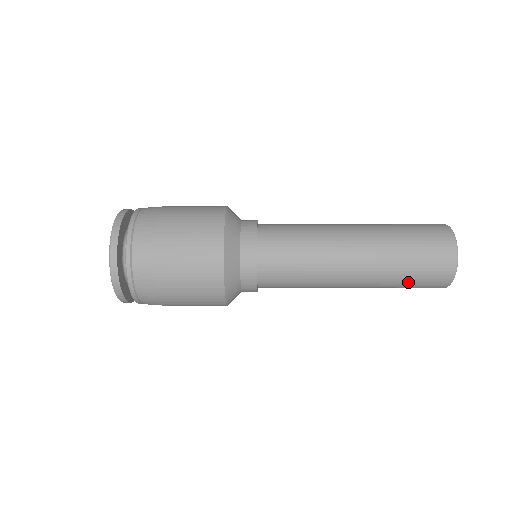
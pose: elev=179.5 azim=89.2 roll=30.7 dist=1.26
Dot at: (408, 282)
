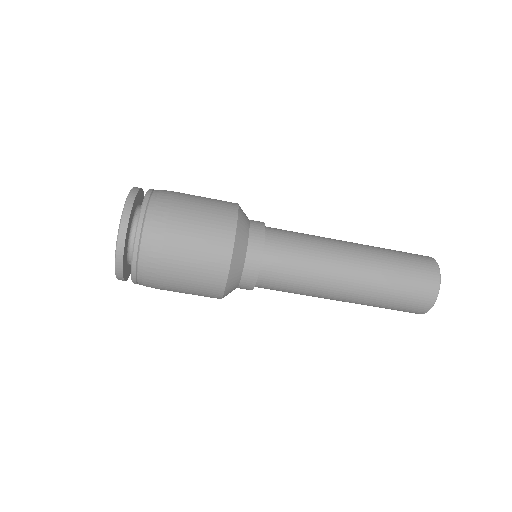
Dot at: (401, 261)
